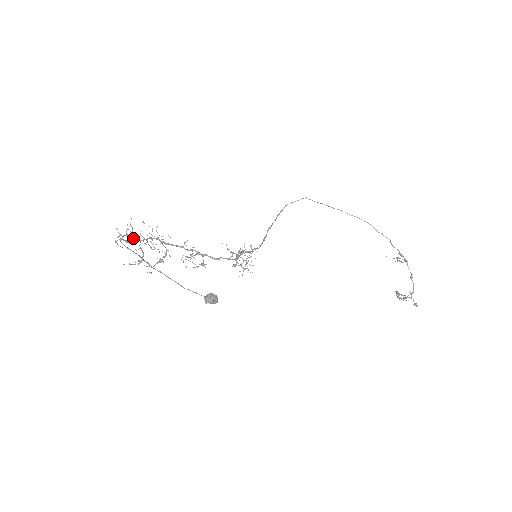
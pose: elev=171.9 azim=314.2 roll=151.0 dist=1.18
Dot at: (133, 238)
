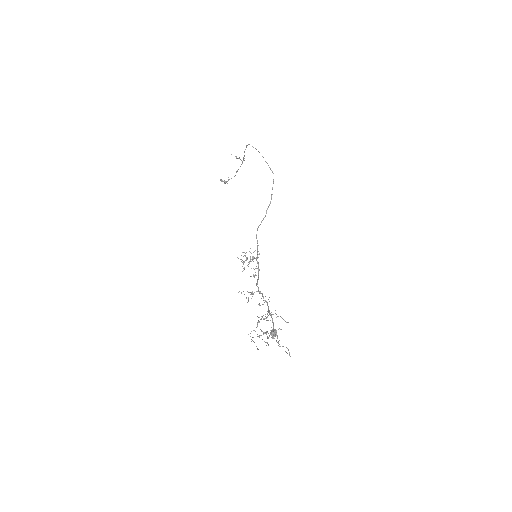
Dot at: occluded
